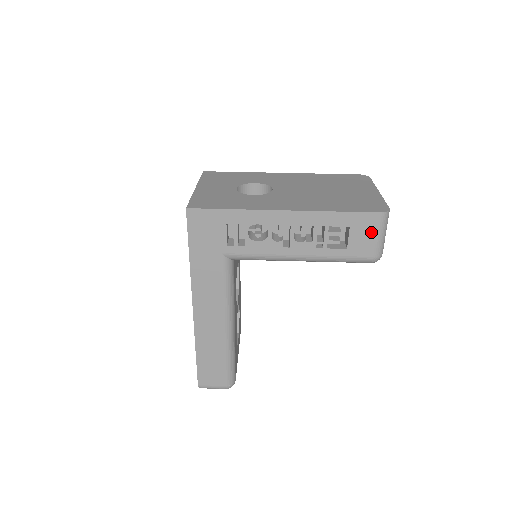
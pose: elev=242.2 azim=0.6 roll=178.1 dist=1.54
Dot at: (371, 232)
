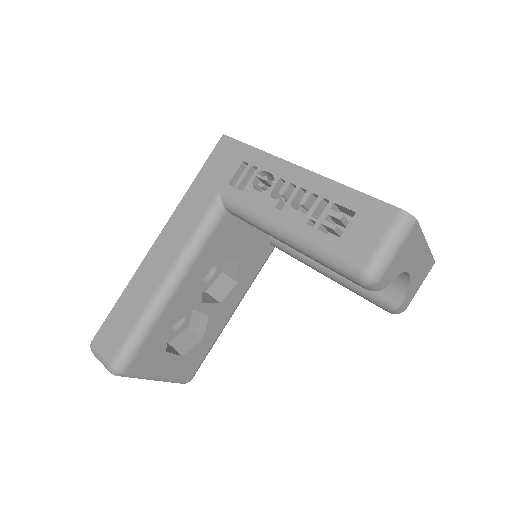
Dot at: (377, 230)
